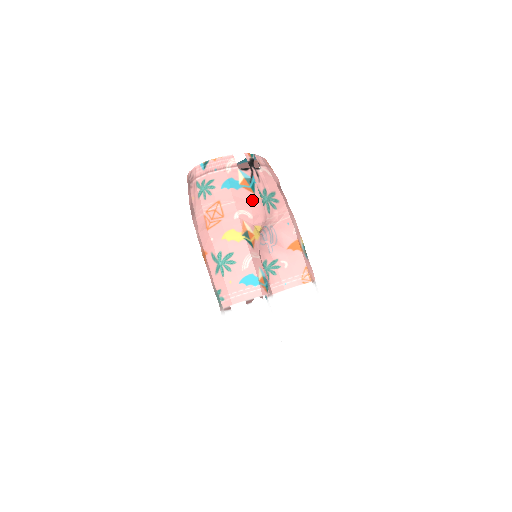
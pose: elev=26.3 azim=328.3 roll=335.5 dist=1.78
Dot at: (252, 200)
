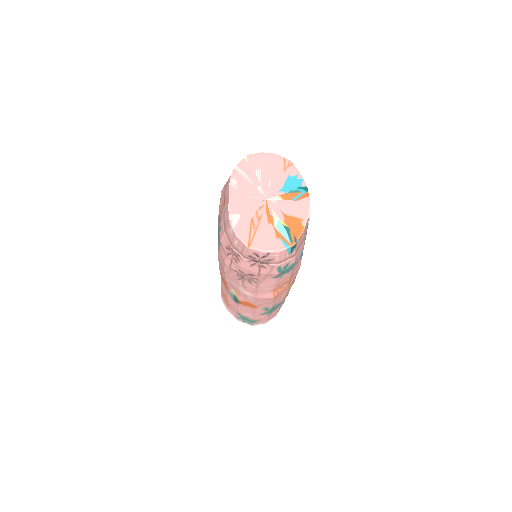
Dot at: occluded
